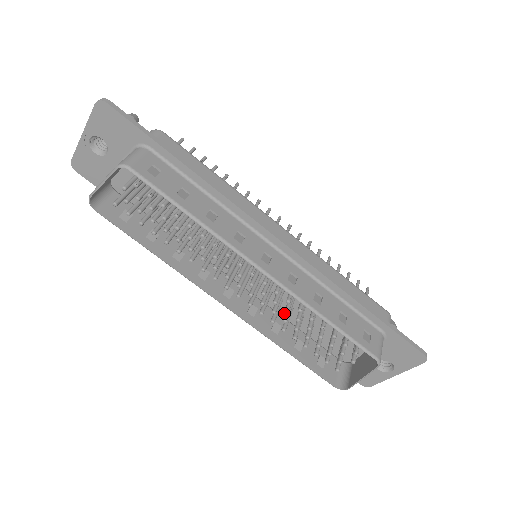
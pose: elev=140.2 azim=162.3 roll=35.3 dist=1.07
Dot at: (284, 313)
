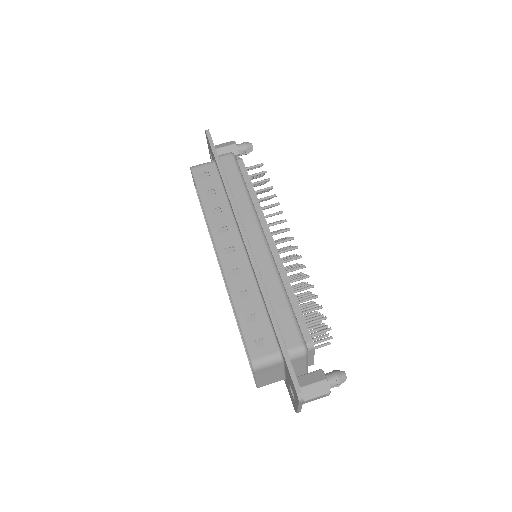
Dot at: occluded
